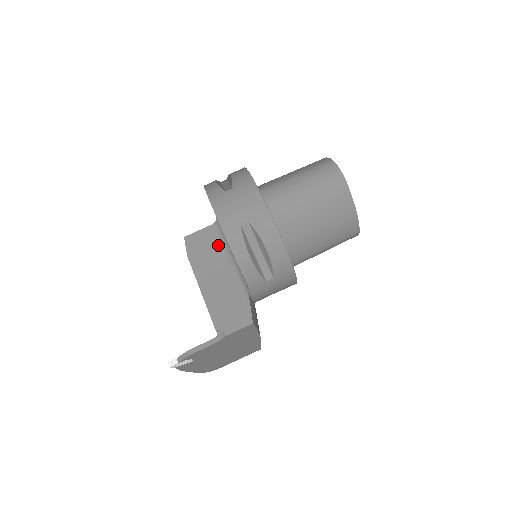
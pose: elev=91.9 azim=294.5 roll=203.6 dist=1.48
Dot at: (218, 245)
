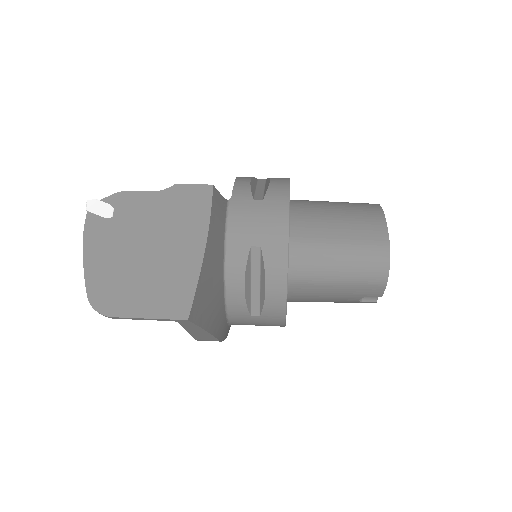
Dot at: occluded
